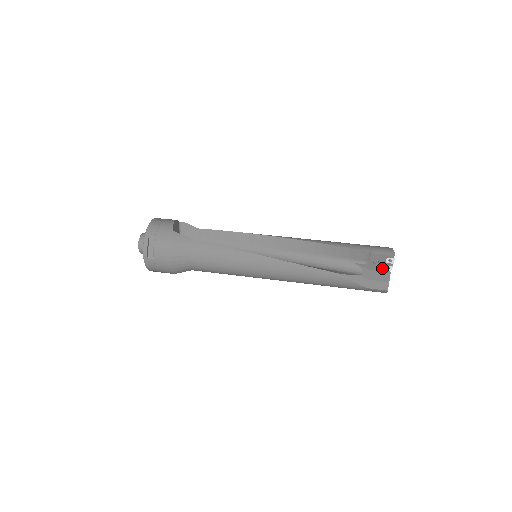
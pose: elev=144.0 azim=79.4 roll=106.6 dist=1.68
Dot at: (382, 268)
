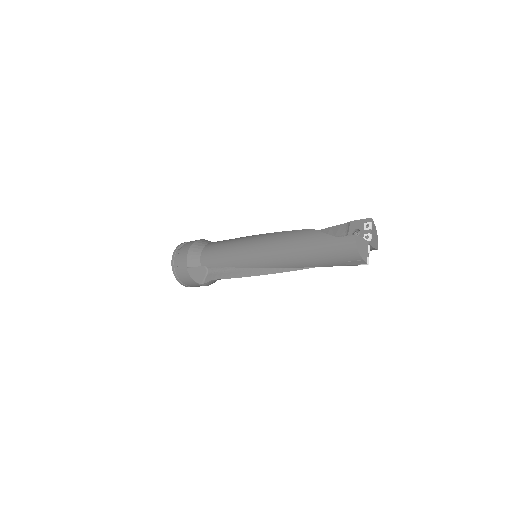
Dot at: occluded
